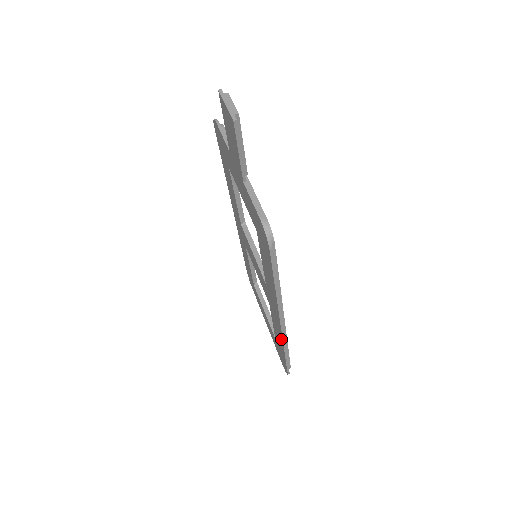
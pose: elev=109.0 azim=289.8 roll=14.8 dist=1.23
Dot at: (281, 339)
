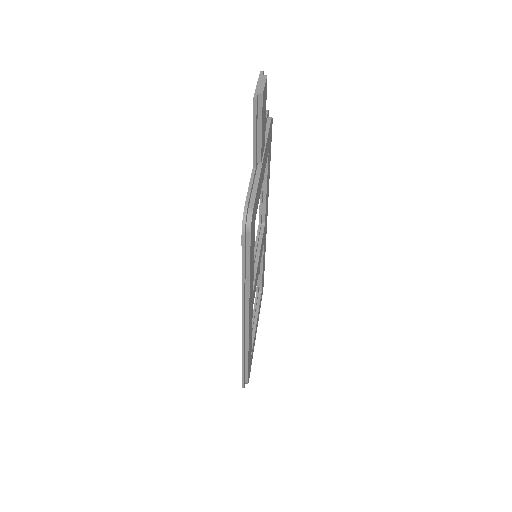
Dot at: occluded
